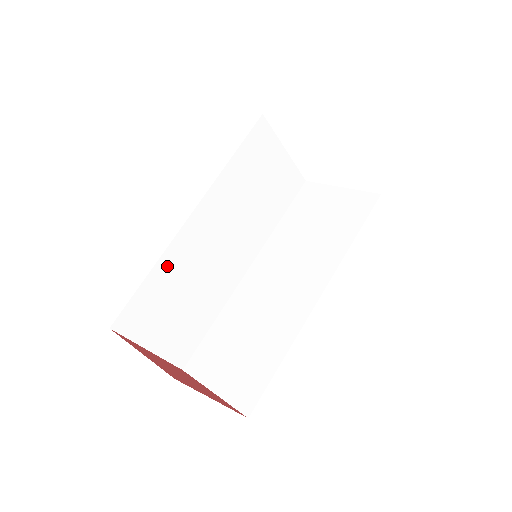
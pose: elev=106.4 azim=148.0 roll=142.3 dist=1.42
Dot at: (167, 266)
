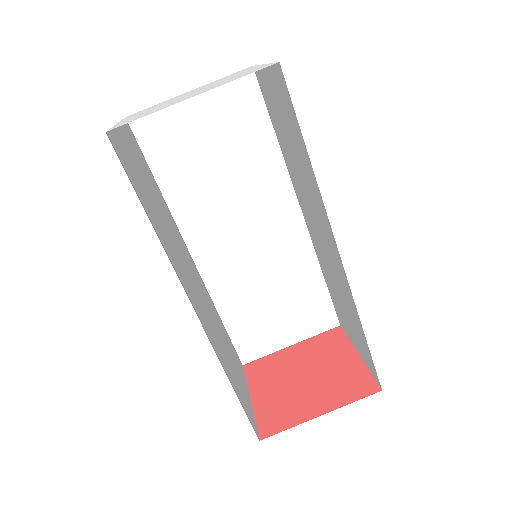
Dot at: (227, 301)
